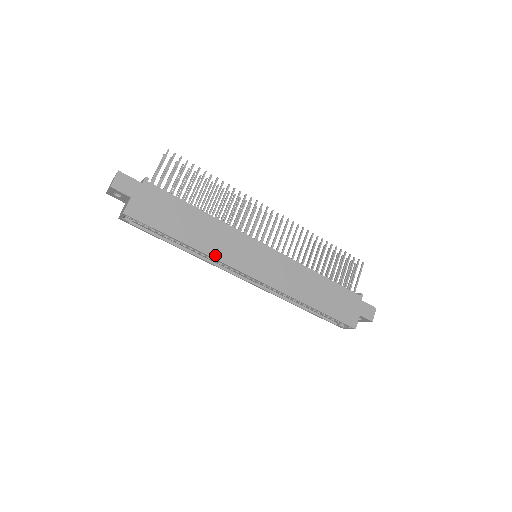
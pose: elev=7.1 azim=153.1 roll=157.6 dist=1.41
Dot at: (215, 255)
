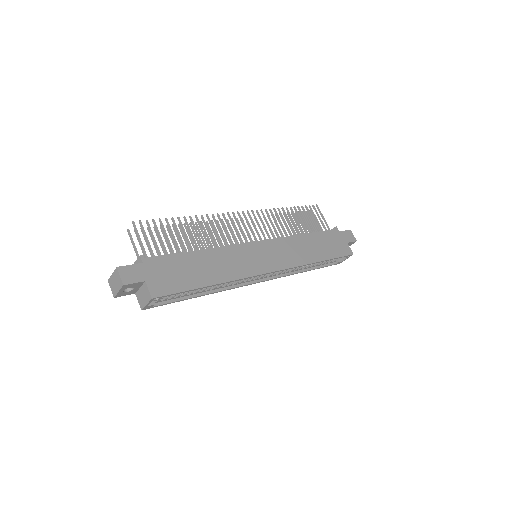
Dot at: (237, 276)
